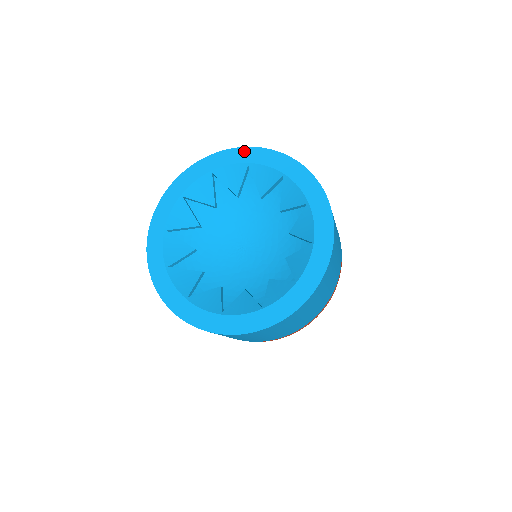
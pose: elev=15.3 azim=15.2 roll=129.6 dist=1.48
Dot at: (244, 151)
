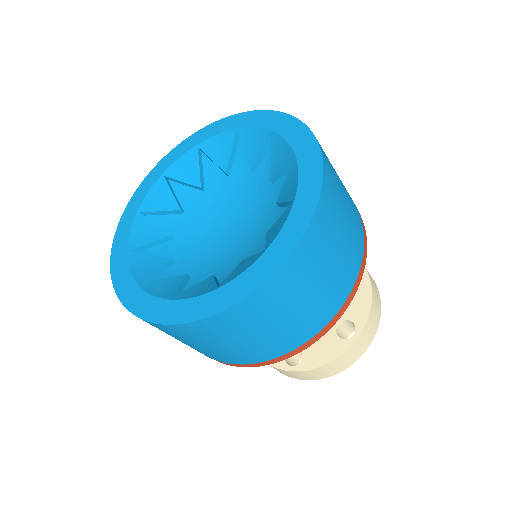
Dot at: (278, 116)
